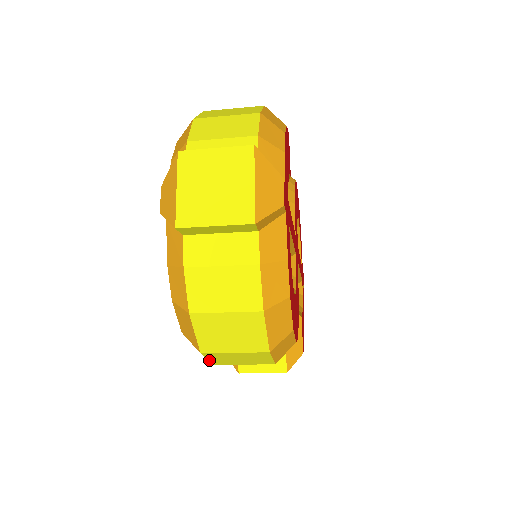
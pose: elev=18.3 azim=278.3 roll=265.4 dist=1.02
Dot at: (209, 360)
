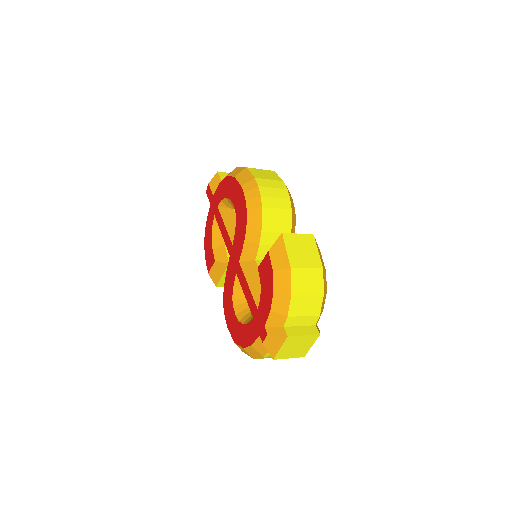
Dot at: occluded
